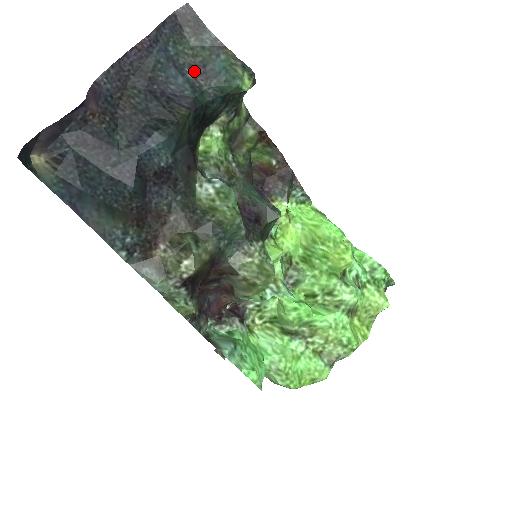
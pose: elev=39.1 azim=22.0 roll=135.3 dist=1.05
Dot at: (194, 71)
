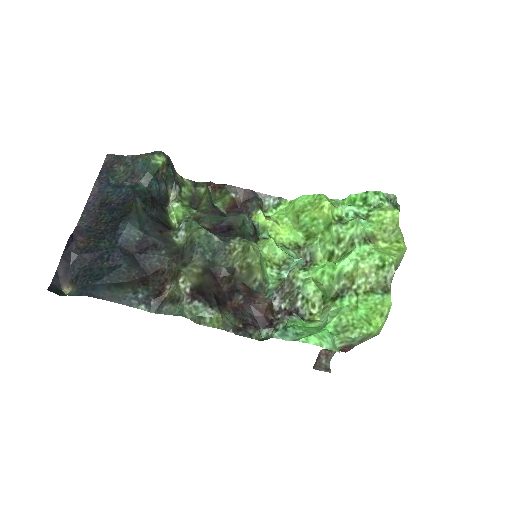
Dot at: (129, 180)
